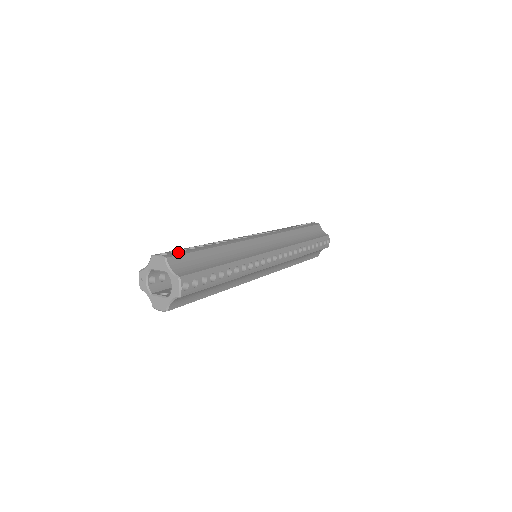
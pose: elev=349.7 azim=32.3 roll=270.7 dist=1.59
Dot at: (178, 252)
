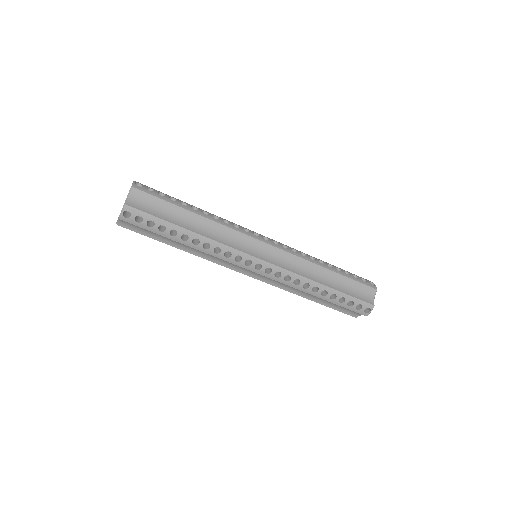
Dot at: occluded
